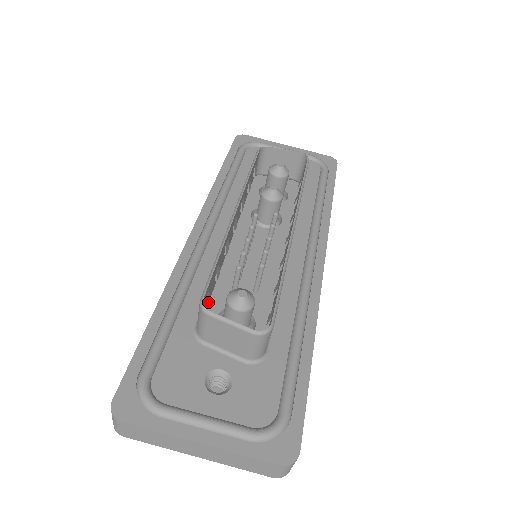
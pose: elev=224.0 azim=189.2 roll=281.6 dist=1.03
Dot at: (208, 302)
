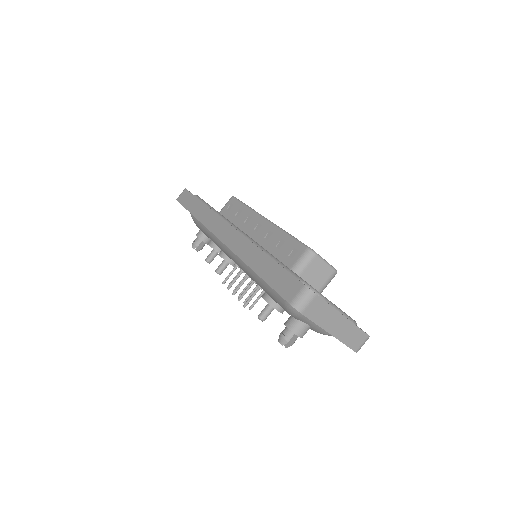
Dot at: (293, 256)
